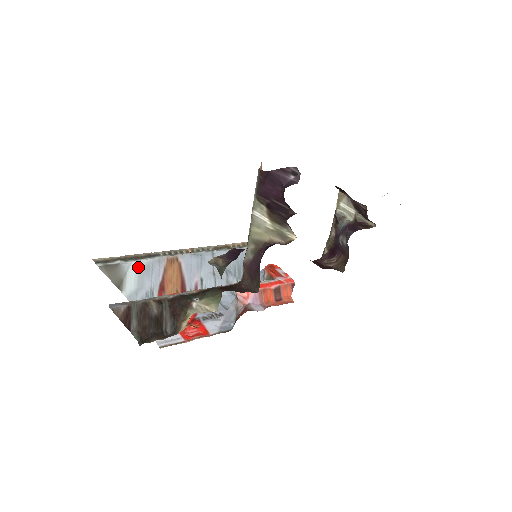
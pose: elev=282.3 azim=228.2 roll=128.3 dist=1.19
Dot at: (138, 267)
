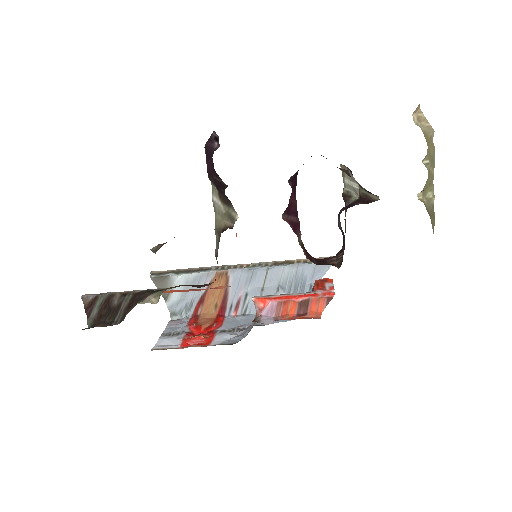
Dot at: (186, 280)
